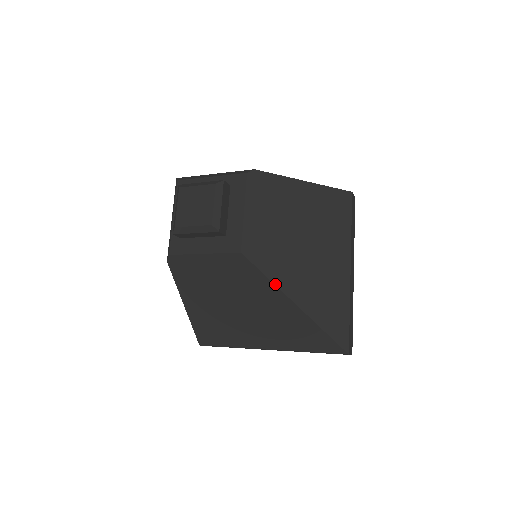
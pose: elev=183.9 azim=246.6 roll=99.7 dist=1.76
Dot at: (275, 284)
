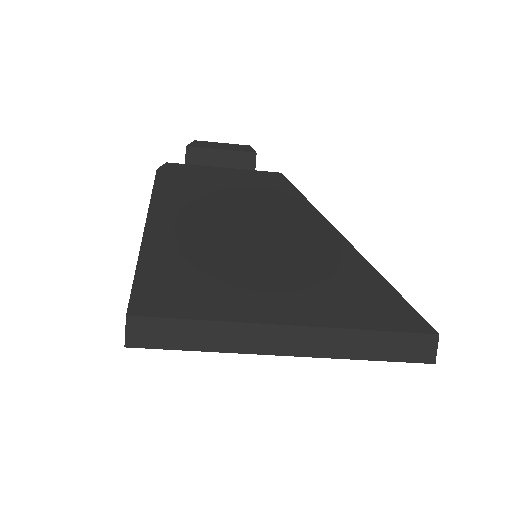
Dot at: (321, 214)
